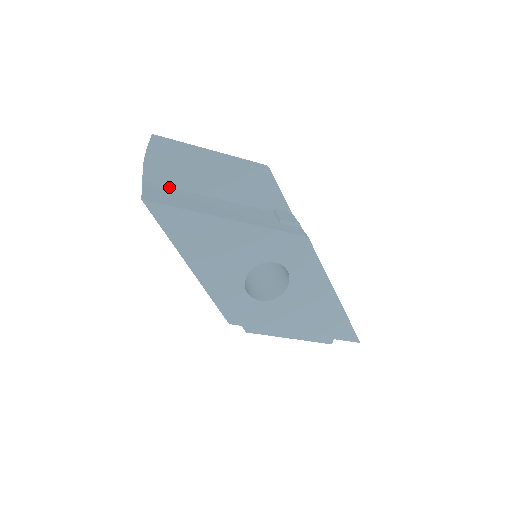
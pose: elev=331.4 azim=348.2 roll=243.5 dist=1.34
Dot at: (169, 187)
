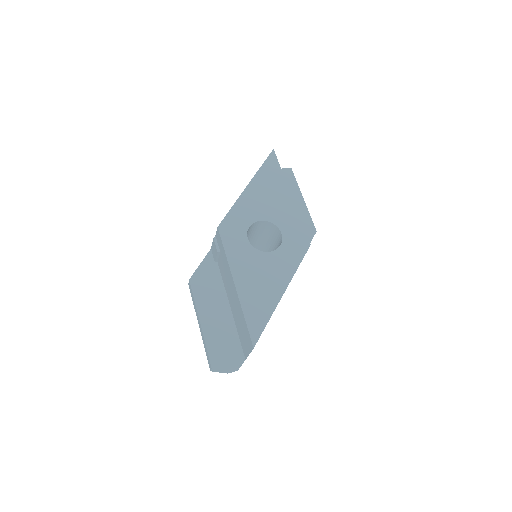
Dot at: occluded
